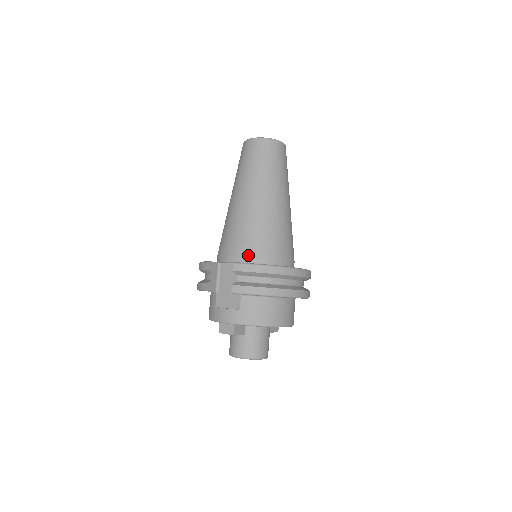
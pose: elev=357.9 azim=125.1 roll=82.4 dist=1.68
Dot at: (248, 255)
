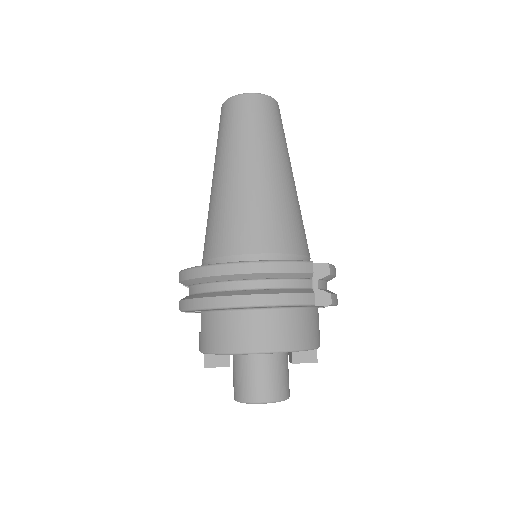
Dot at: (206, 258)
